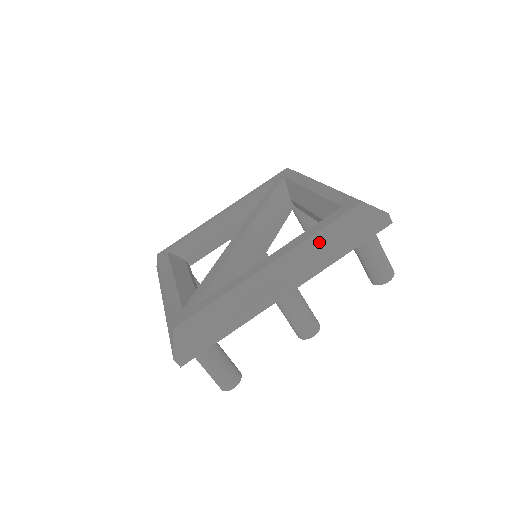
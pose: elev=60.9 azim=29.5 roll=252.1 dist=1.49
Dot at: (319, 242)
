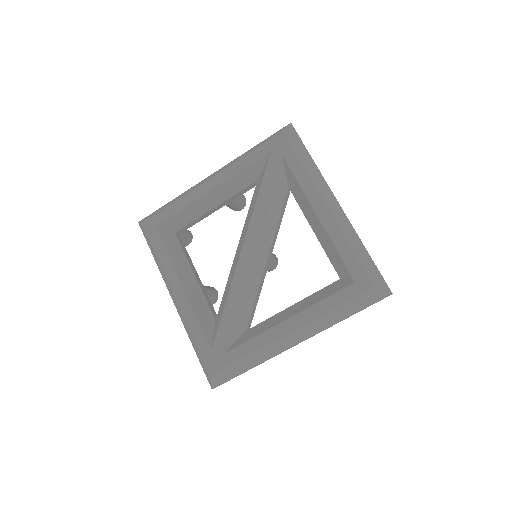
Dot at: (332, 316)
